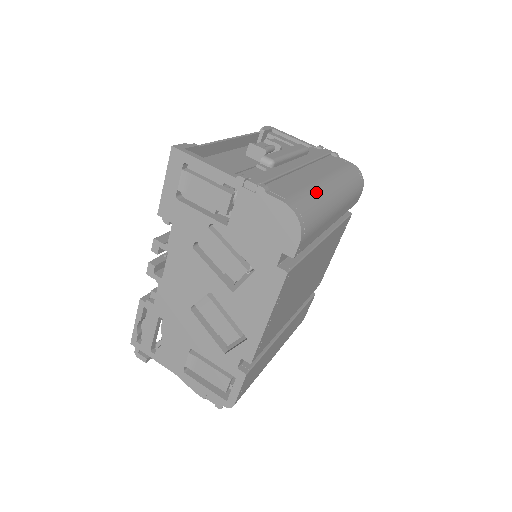
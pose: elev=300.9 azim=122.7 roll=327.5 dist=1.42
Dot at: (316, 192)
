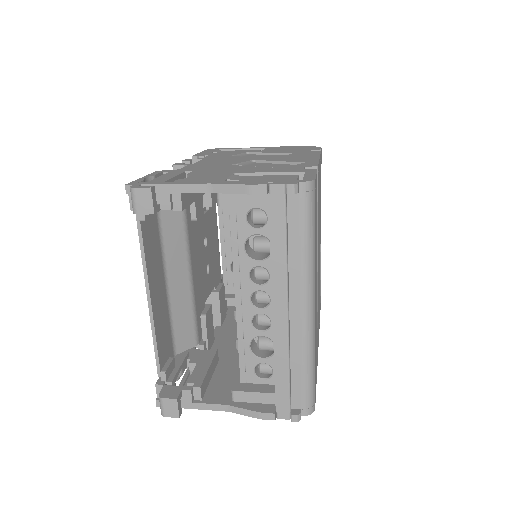
Dot at: occluded
